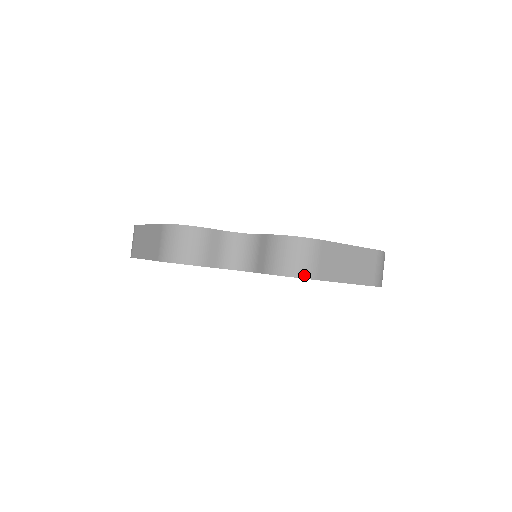
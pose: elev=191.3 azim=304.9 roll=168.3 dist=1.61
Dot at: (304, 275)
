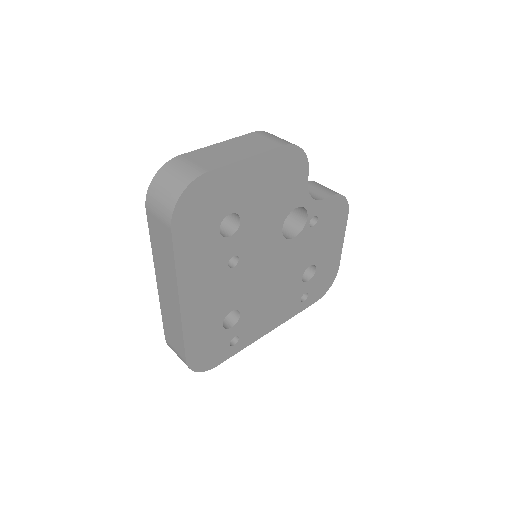
Dot at: (346, 203)
